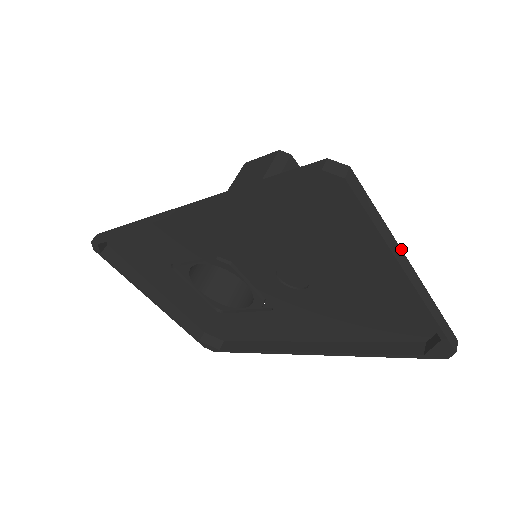
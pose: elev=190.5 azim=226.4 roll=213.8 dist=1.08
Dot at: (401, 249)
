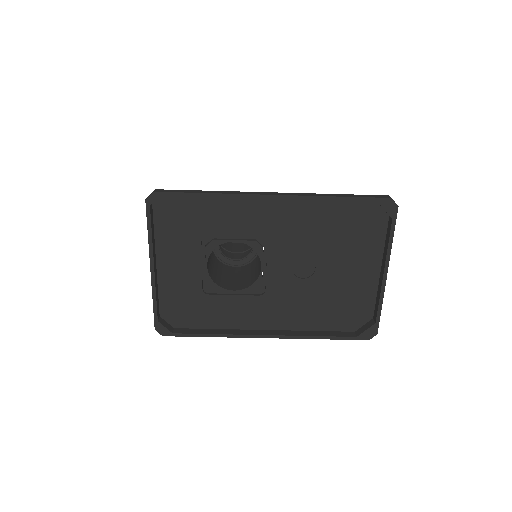
Dot at: occluded
